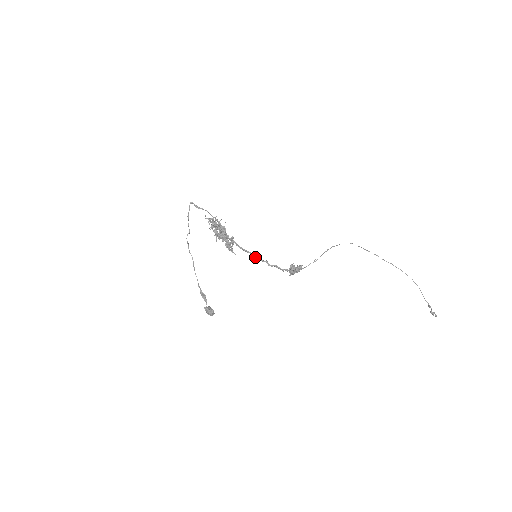
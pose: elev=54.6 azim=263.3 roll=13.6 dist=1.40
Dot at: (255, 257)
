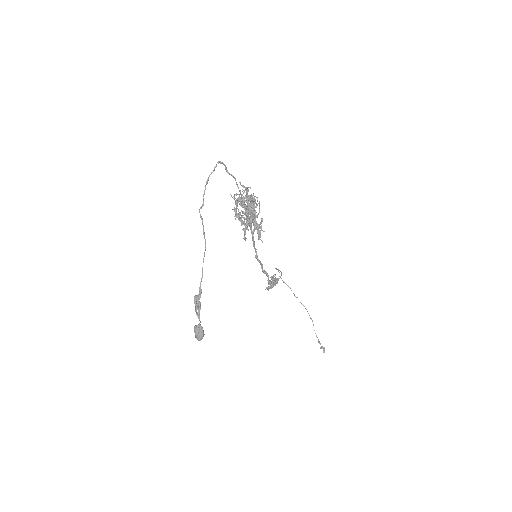
Dot at: (257, 257)
